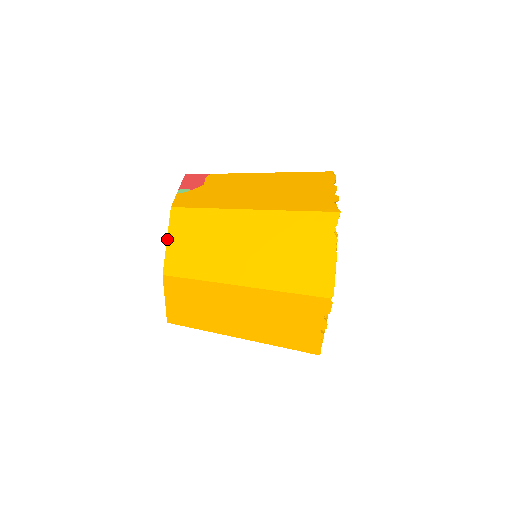
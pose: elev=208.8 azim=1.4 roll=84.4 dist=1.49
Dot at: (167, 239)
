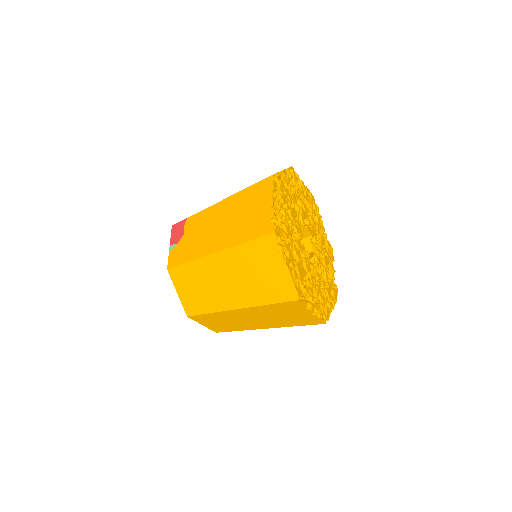
Dot at: (177, 292)
